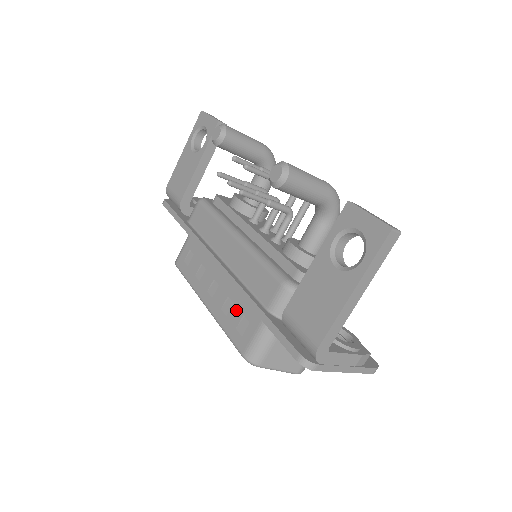
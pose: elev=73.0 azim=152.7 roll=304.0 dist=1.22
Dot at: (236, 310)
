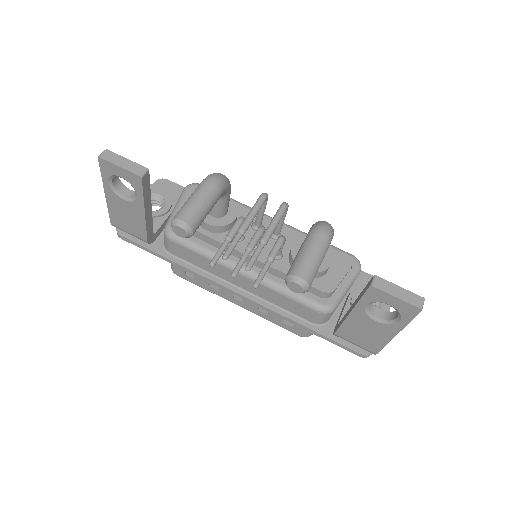
Dot at: occluded
